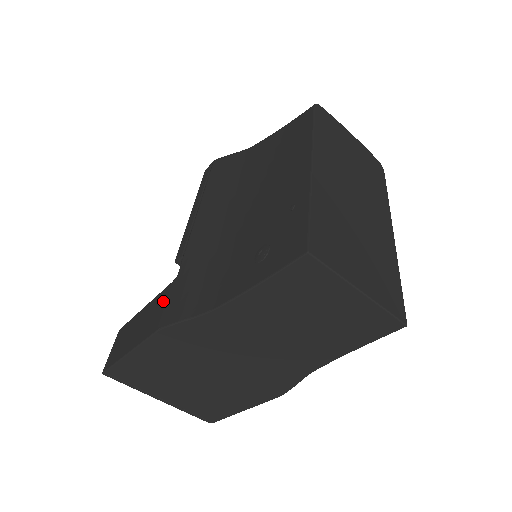
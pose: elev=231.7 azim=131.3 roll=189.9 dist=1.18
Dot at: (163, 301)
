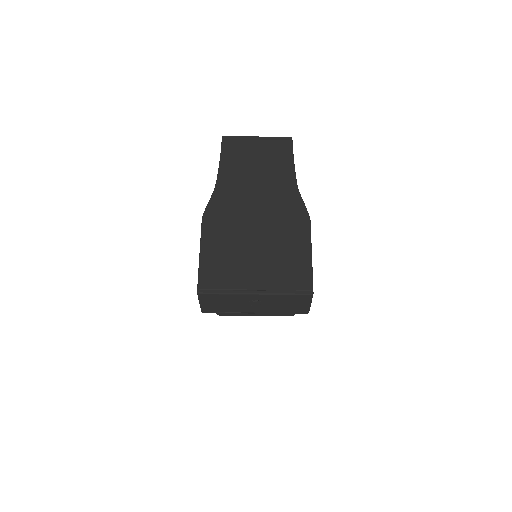
Dot at: occluded
